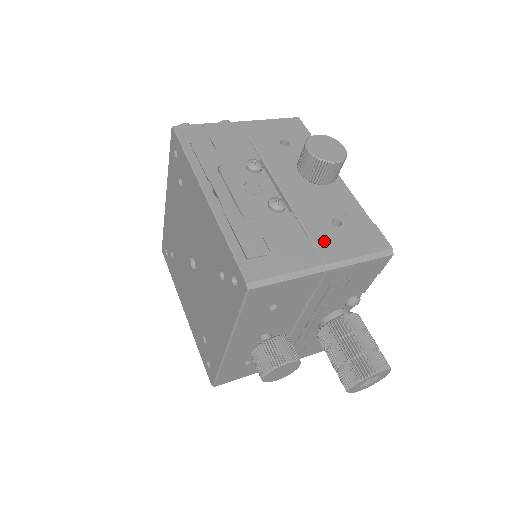
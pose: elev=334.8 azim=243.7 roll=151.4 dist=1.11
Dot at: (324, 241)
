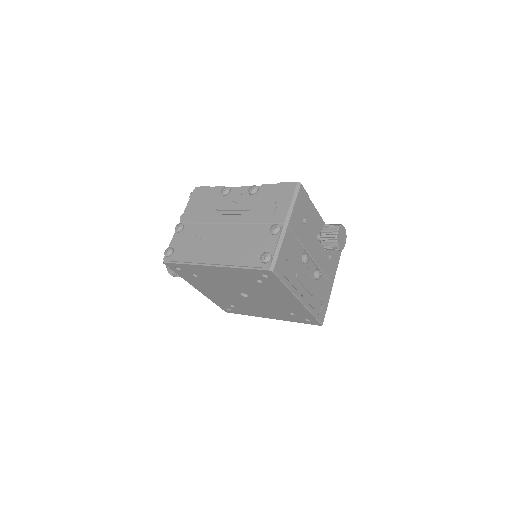
Dot at: (330, 274)
